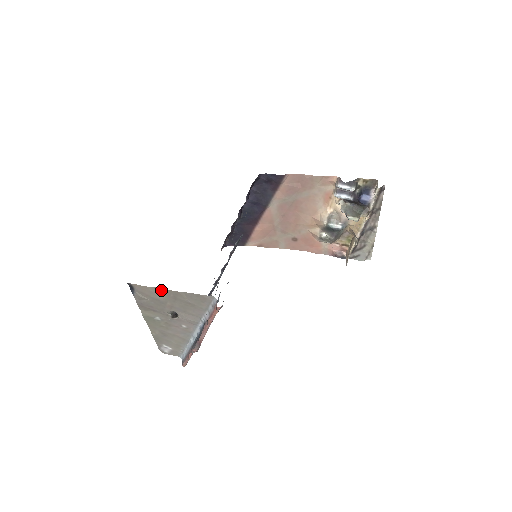
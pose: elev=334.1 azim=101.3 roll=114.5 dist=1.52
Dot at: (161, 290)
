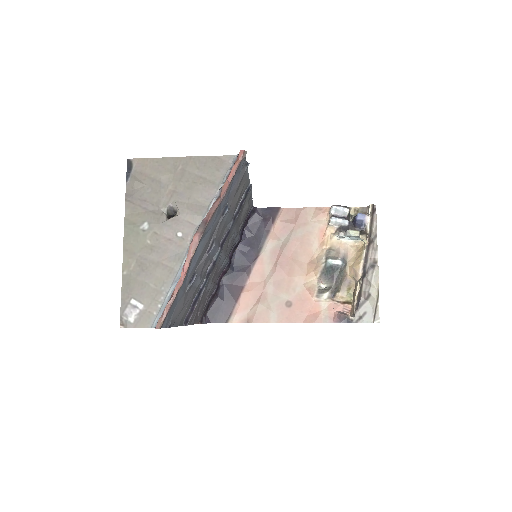
Dot at: (168, 161)
